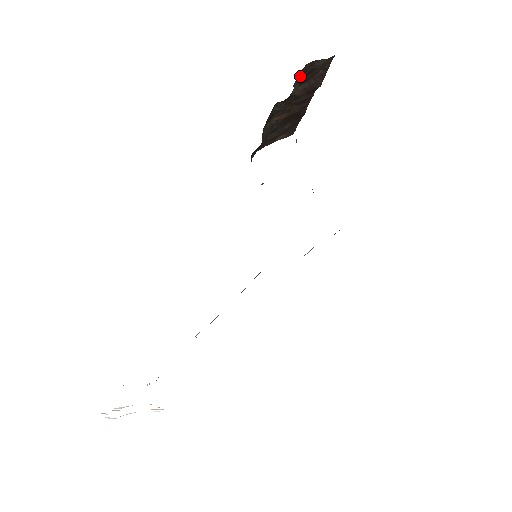
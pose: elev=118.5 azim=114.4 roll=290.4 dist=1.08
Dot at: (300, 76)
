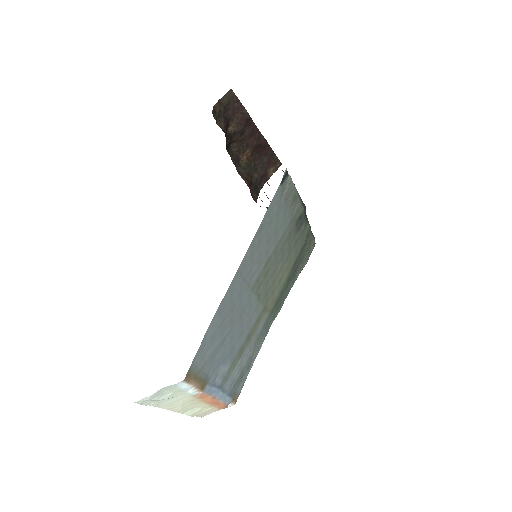
Dot at: (219, 116)
